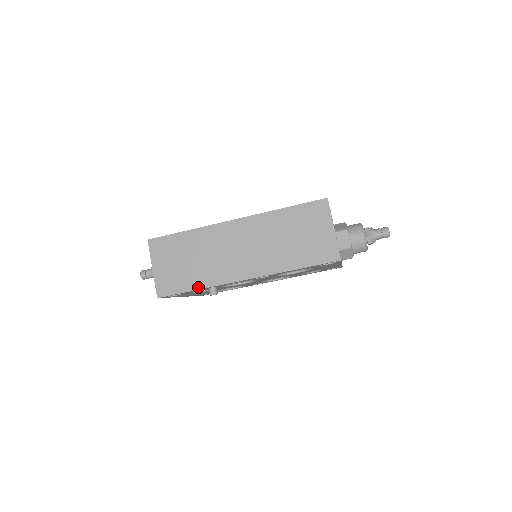
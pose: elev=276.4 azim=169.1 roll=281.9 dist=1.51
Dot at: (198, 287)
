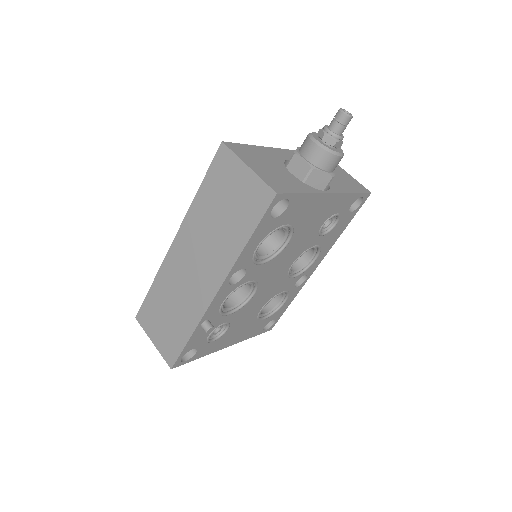
Dot at: (189, 333)
